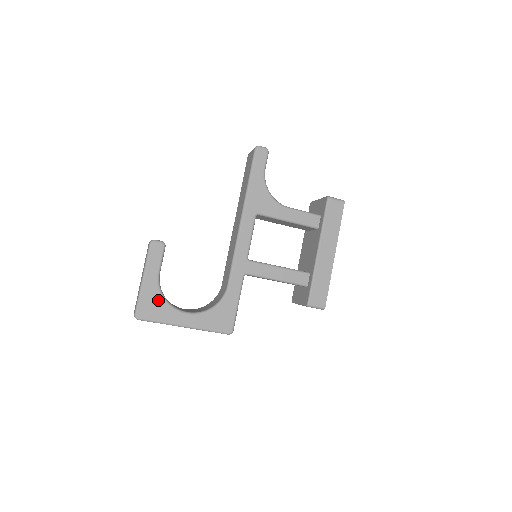
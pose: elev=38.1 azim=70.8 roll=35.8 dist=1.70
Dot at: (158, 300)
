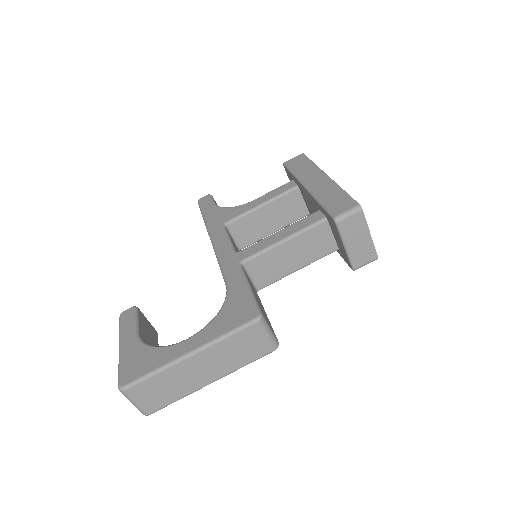
Dot at: (143, 353)
